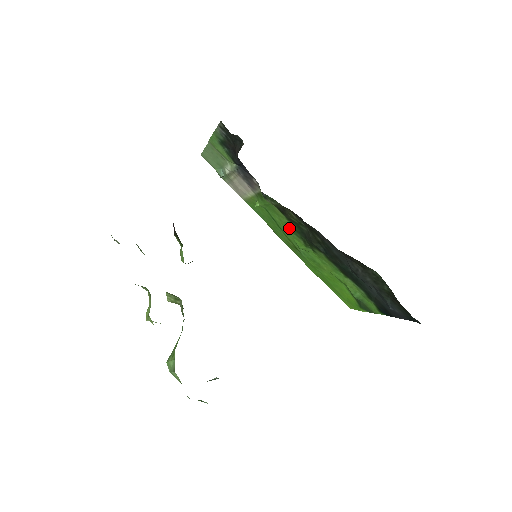
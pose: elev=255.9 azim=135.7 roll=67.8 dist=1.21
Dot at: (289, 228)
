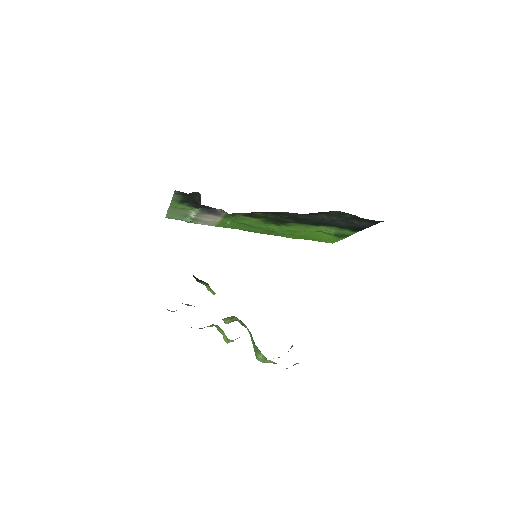
Dot at: (260, 223)
